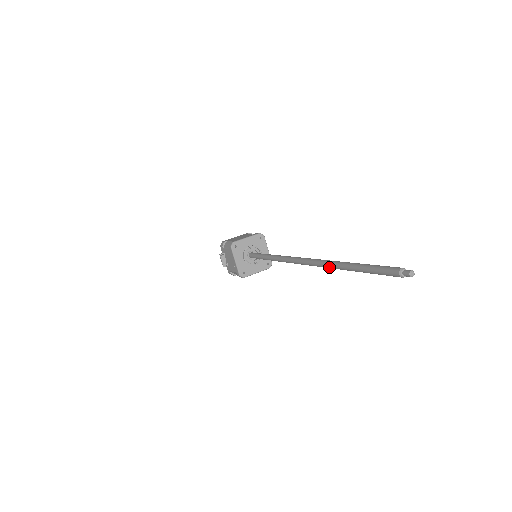
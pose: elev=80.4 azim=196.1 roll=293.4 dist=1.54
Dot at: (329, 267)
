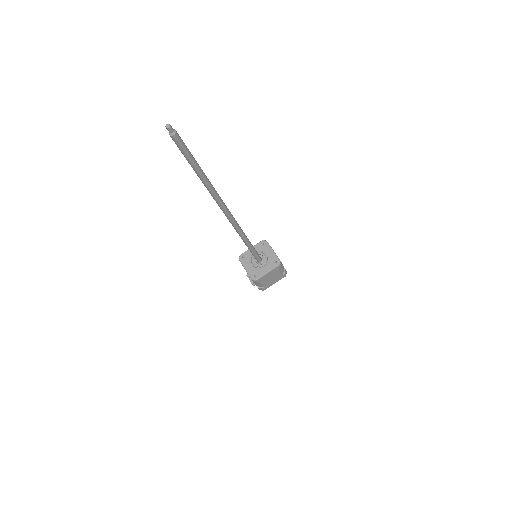
Dot at: (209, 192)
